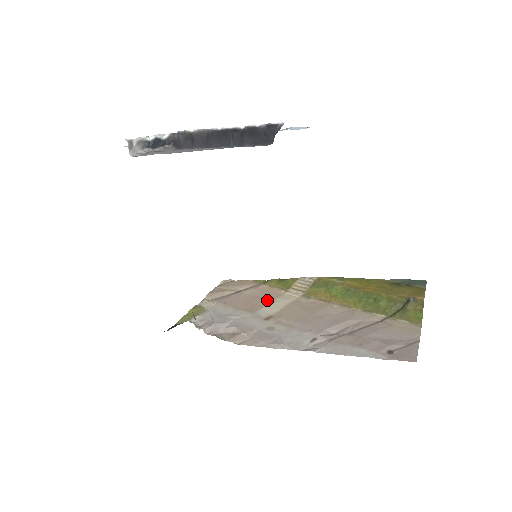
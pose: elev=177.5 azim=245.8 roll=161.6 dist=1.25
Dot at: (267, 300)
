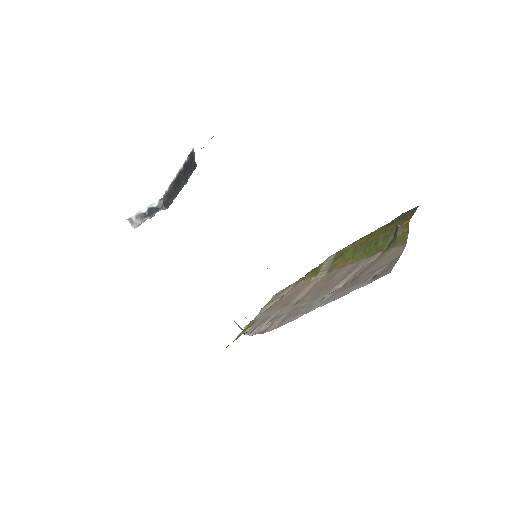
Dot at: (300, 290)
